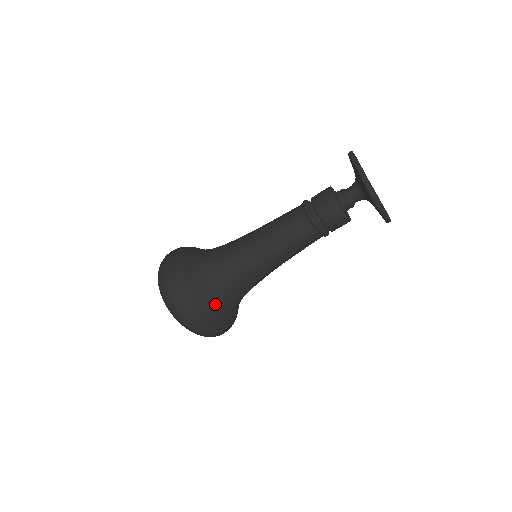
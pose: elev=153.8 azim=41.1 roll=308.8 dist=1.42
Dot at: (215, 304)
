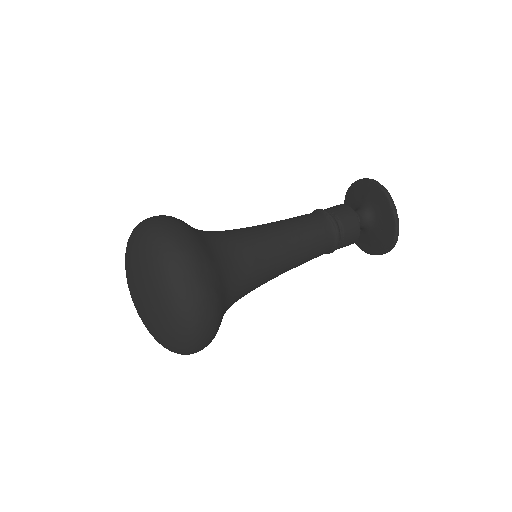
Dot at: (219, 271)
